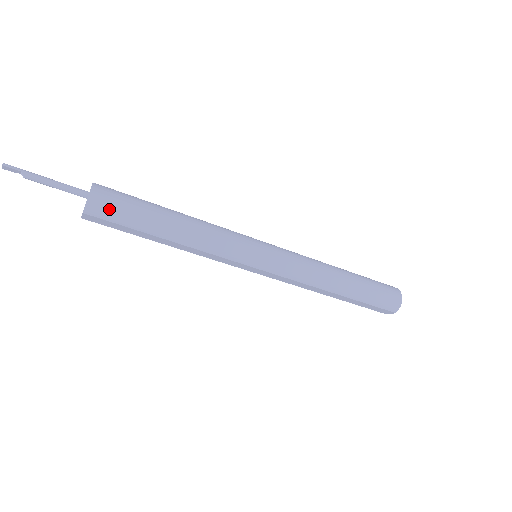
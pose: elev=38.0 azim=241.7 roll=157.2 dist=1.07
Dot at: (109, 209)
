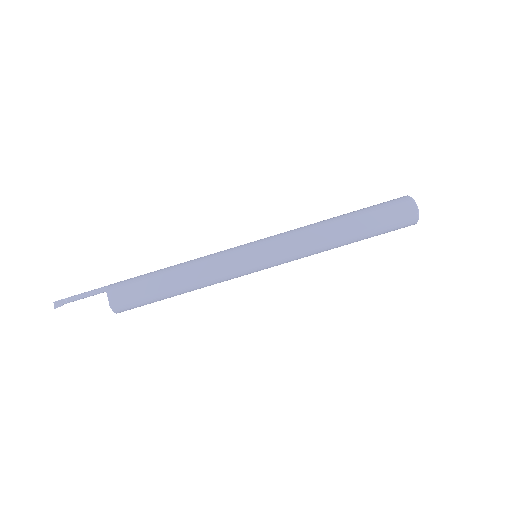
Dot at: (124, 281)
